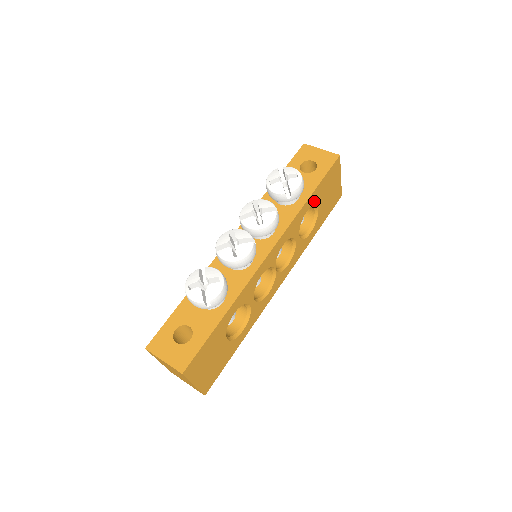
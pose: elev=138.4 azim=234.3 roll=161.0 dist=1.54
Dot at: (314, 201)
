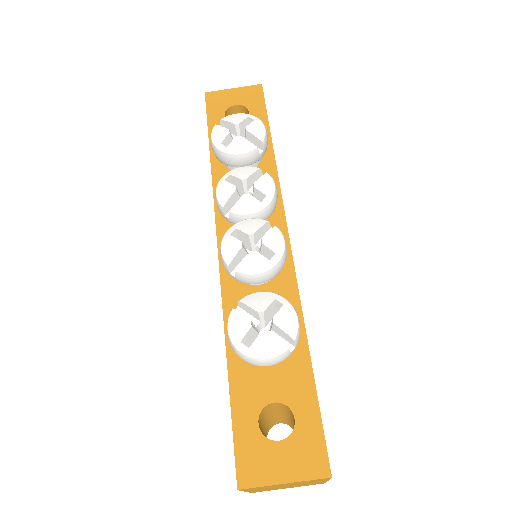
Dot at: occluded
